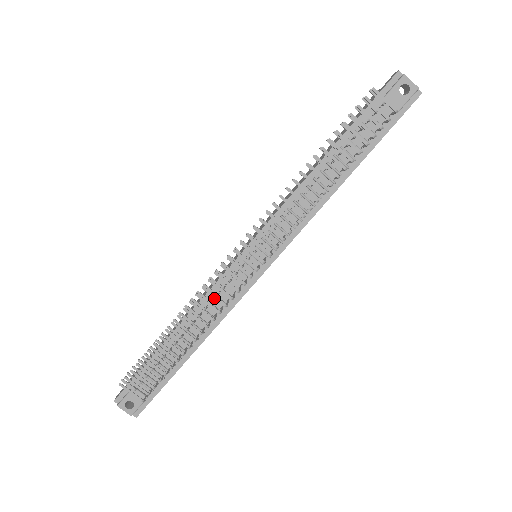
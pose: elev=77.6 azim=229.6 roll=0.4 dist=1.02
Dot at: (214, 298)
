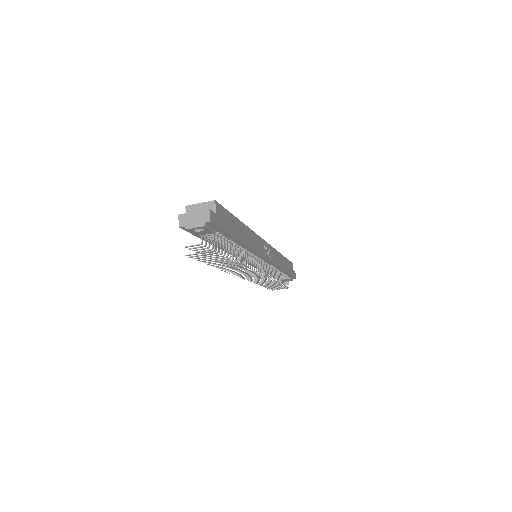
Dot at: (262, 281)
